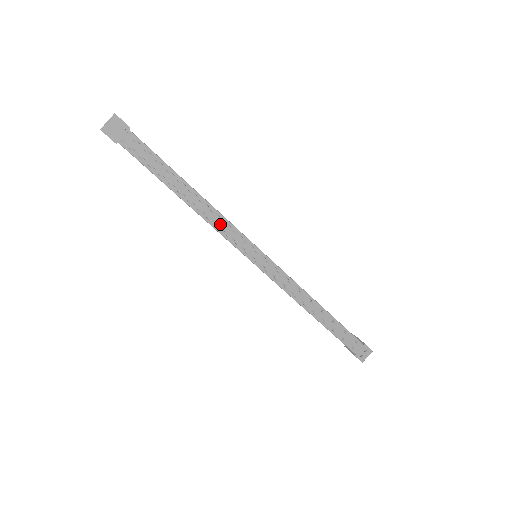
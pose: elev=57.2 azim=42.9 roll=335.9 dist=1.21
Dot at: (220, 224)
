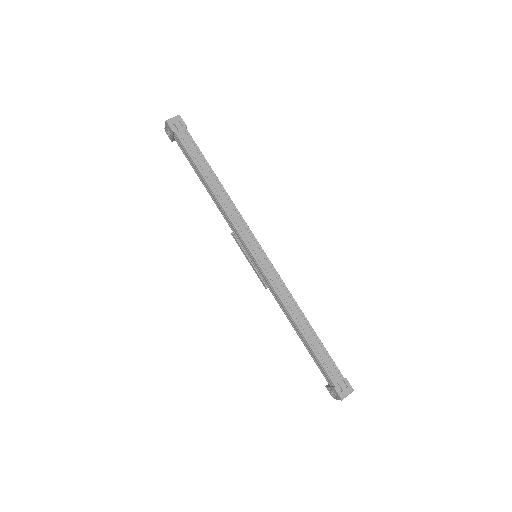
Dot at: (233, 213)
